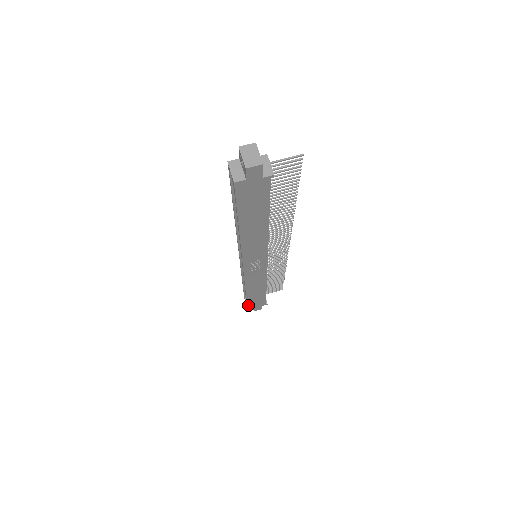
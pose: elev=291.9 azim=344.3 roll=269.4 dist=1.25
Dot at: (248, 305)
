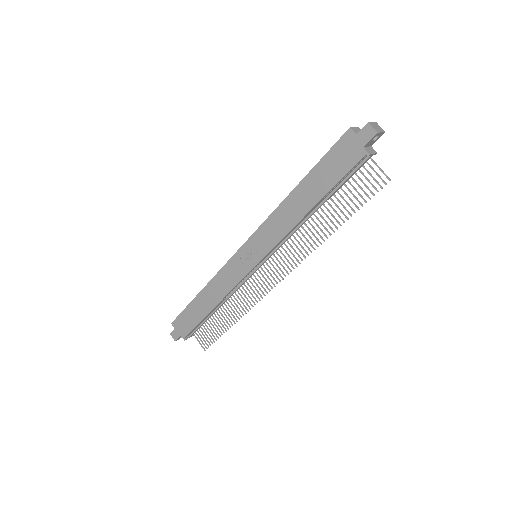
Dot at: (181, 315)
